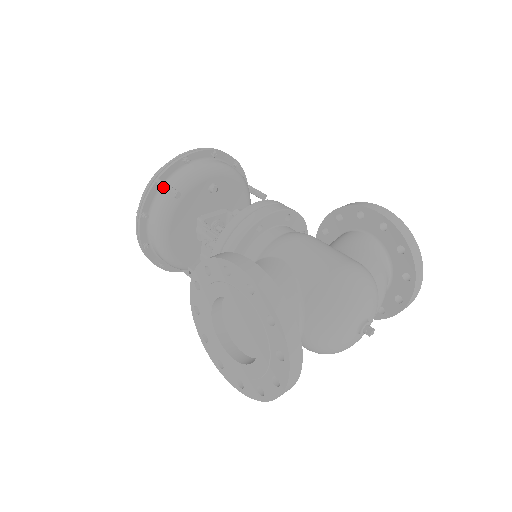
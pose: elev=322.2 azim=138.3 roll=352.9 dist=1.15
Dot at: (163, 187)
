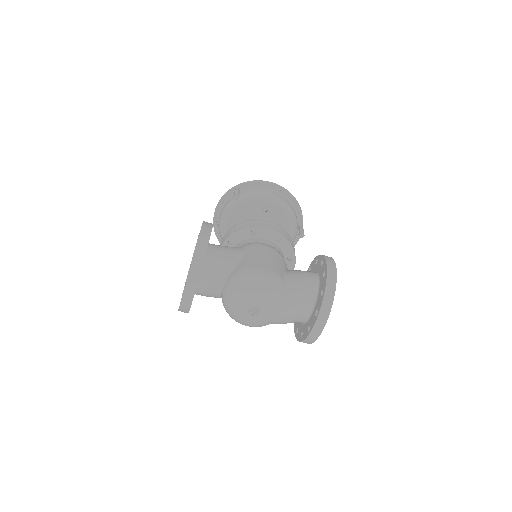
Dot at: (235, 191)
